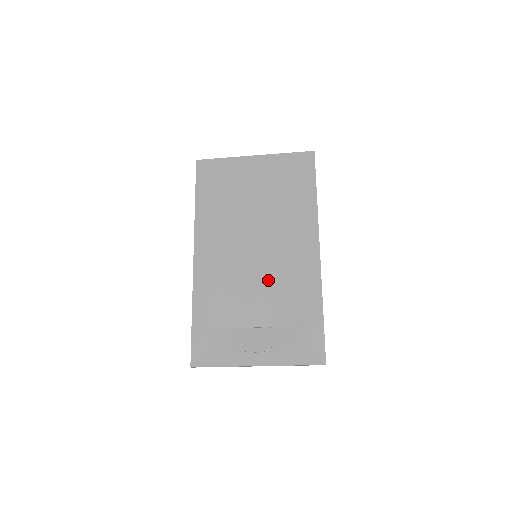
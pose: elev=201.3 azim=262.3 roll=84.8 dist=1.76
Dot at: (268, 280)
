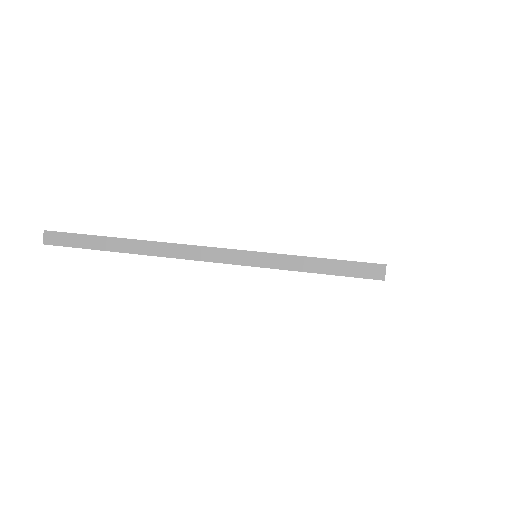
Dot at: occluded
